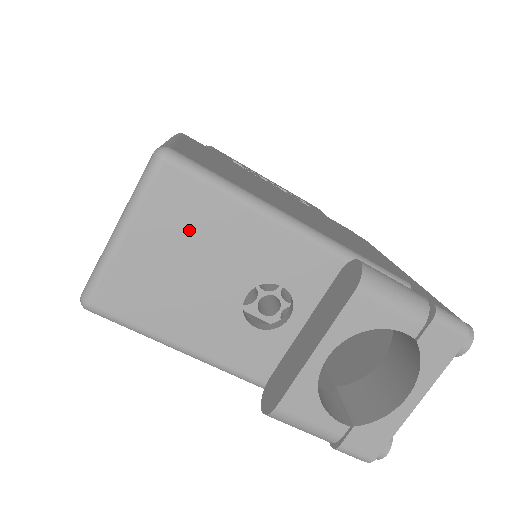
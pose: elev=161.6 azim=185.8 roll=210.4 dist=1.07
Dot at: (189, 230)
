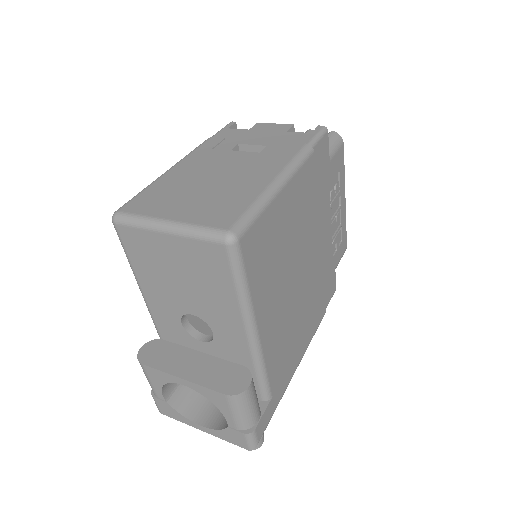
Dot at: (200, 272)
